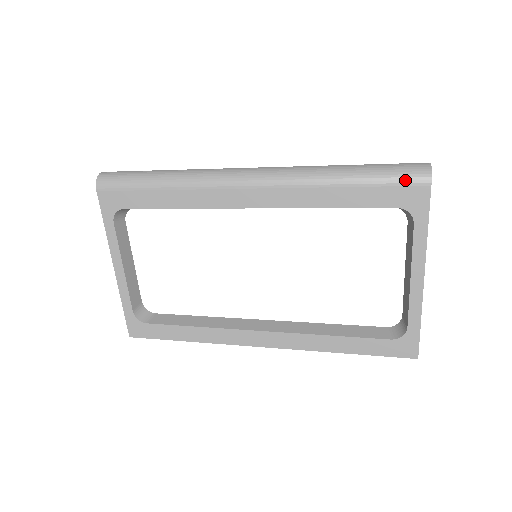
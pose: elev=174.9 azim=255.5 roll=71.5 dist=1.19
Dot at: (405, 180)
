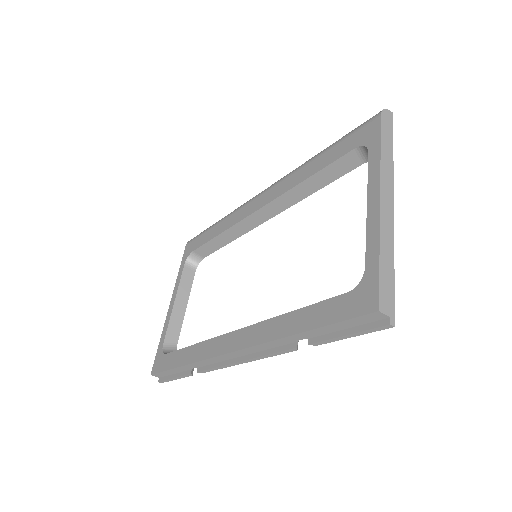
Dot at: (361, 125)
